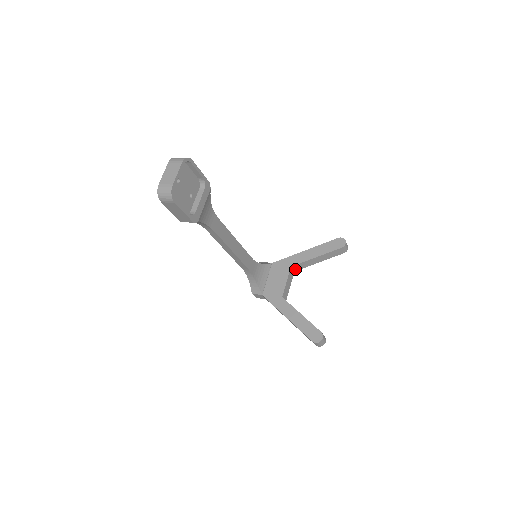
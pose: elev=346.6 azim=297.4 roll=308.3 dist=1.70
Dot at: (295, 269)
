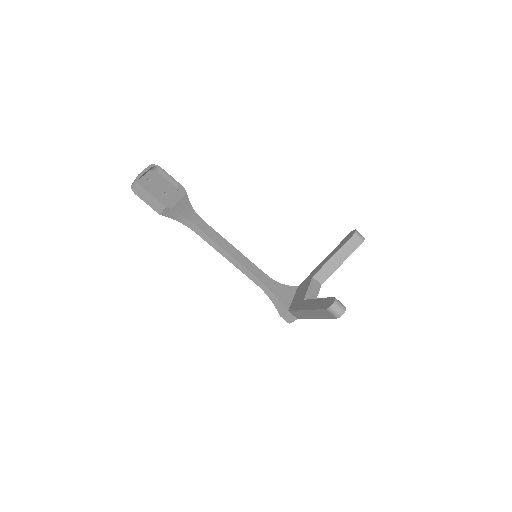
Dot at: (320, 281)
